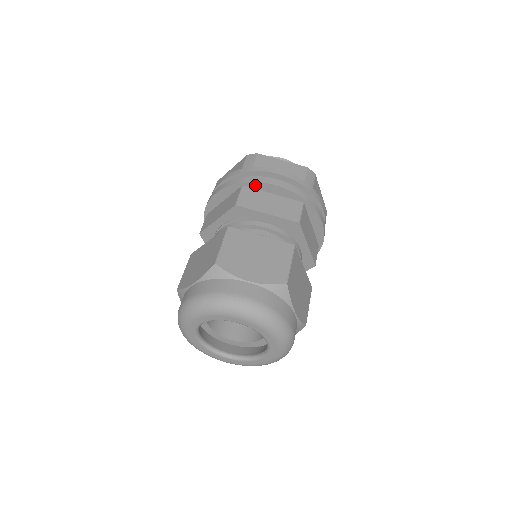
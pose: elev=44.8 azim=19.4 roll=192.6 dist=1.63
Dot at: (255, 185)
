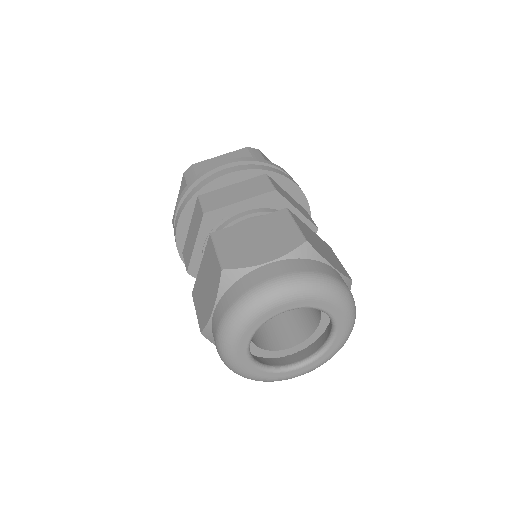
Dot at: (210, 187)
